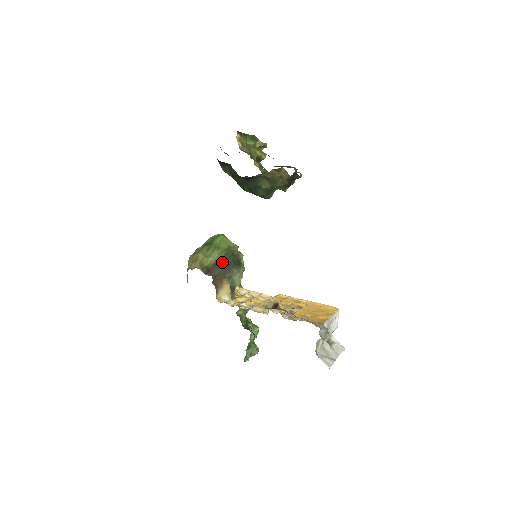
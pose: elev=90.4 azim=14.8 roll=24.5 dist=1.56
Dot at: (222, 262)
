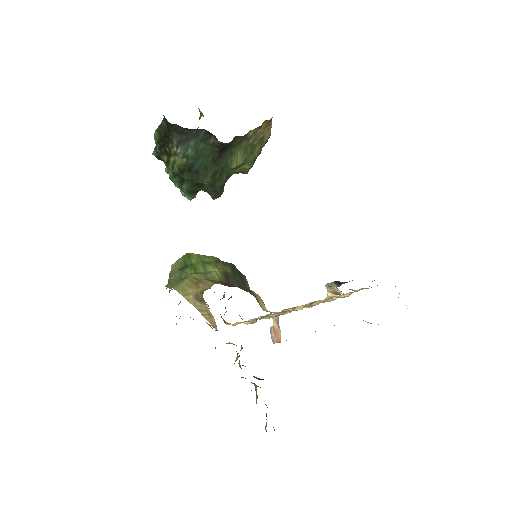
Dot at: (230, 272)
